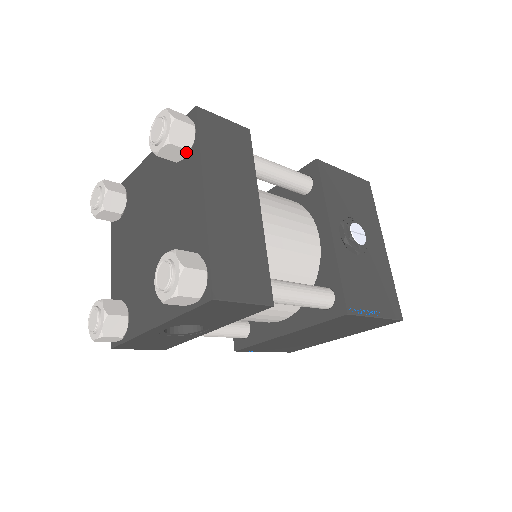
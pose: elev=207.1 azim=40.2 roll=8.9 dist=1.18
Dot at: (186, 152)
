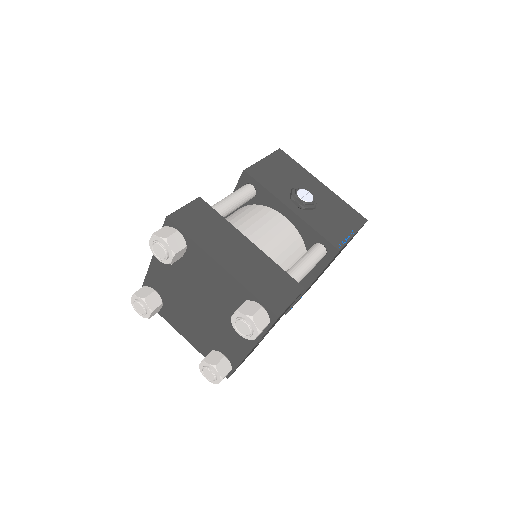
Dot at: (185, 248)
